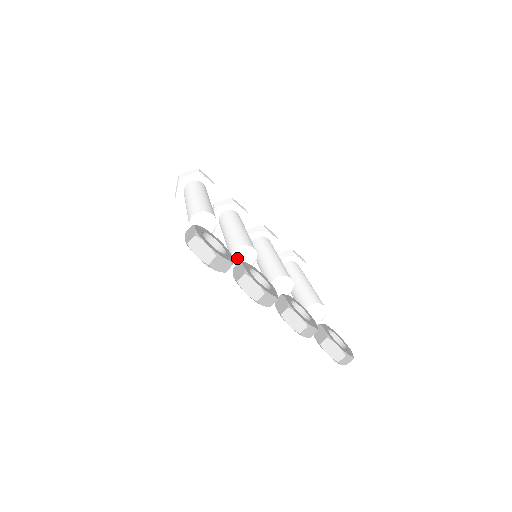
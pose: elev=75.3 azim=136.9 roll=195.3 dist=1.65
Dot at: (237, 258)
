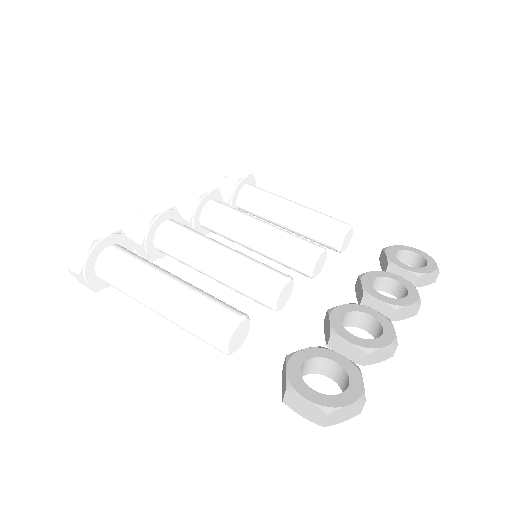
Dot at: (279, 305)
